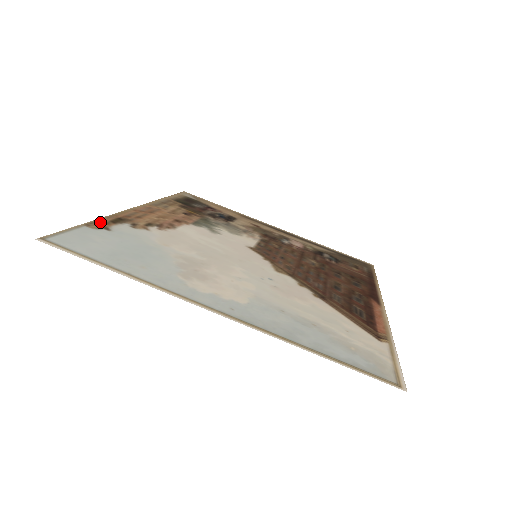
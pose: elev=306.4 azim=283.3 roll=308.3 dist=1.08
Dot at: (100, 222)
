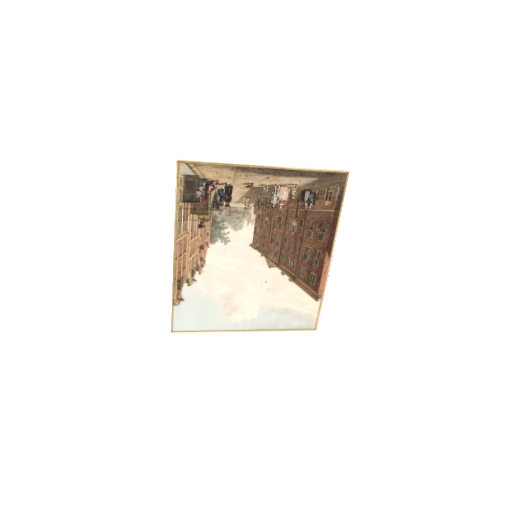
Dot at: (175, 296)
